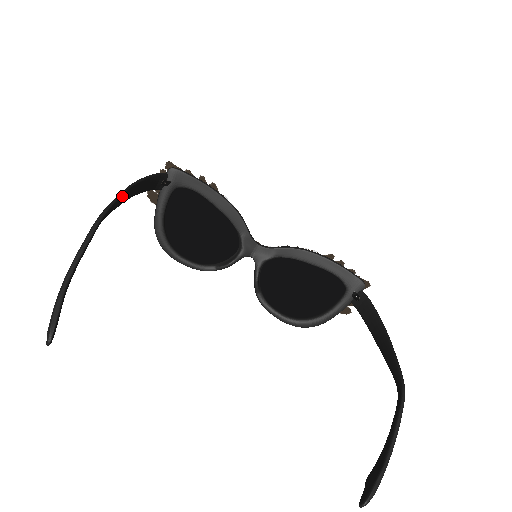
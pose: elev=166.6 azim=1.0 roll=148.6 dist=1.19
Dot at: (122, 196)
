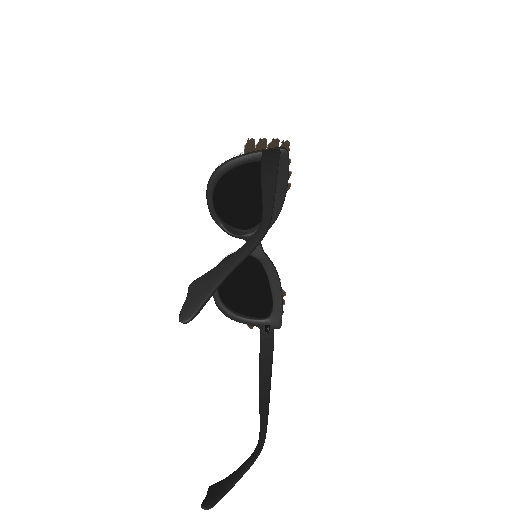
Dot at: (274, 196)
